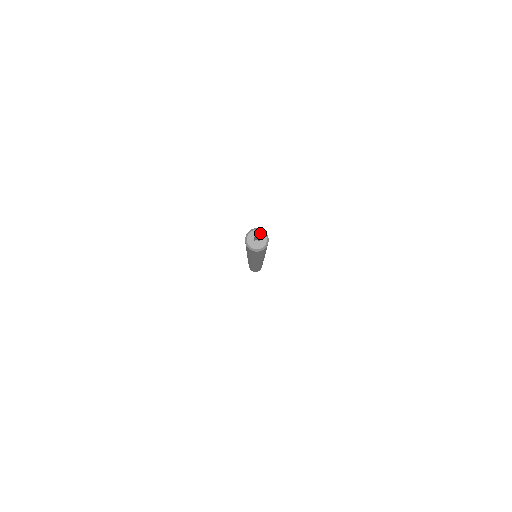
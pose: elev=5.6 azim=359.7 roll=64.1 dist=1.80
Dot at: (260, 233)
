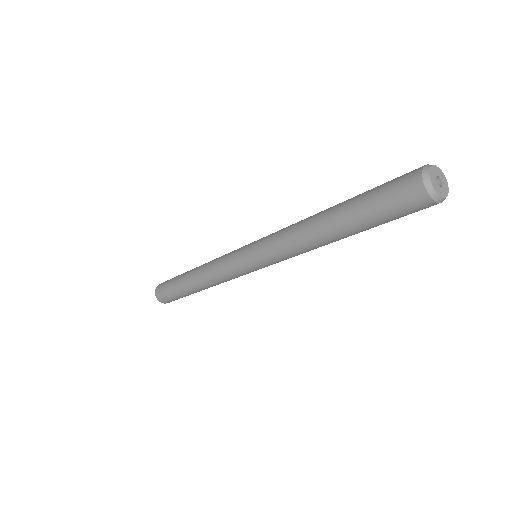
Dot at: (436, 170)
